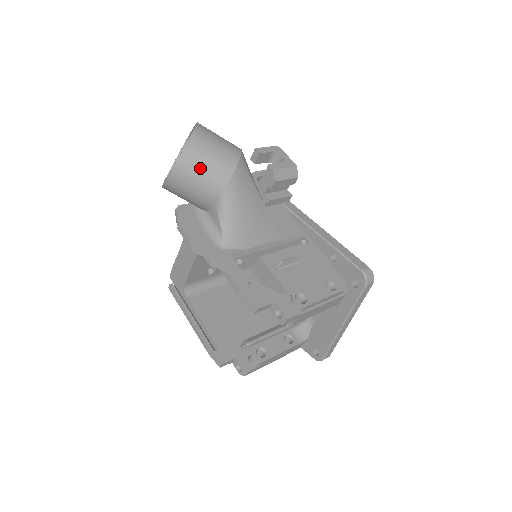
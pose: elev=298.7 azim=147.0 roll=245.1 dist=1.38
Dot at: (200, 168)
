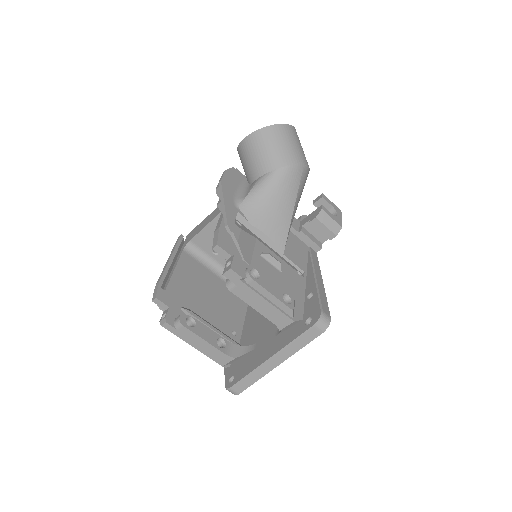
Dot at: (270, 144)
